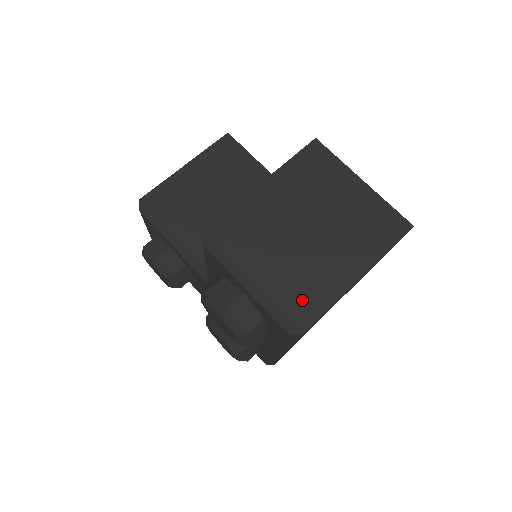
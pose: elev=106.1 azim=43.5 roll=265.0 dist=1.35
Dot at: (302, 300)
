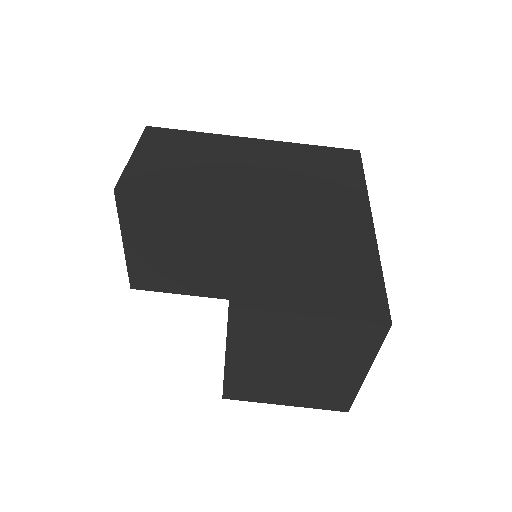
Dot at: (331, 401)
